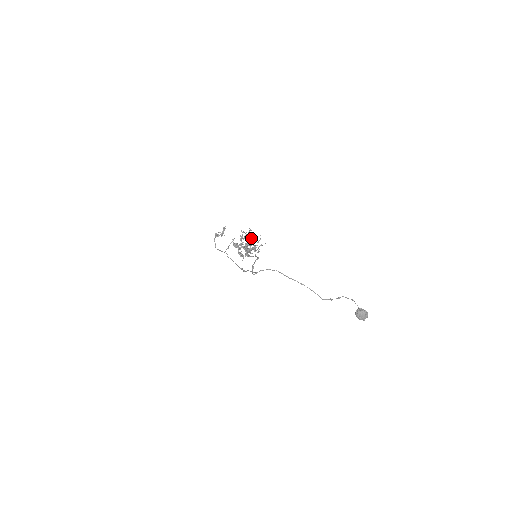
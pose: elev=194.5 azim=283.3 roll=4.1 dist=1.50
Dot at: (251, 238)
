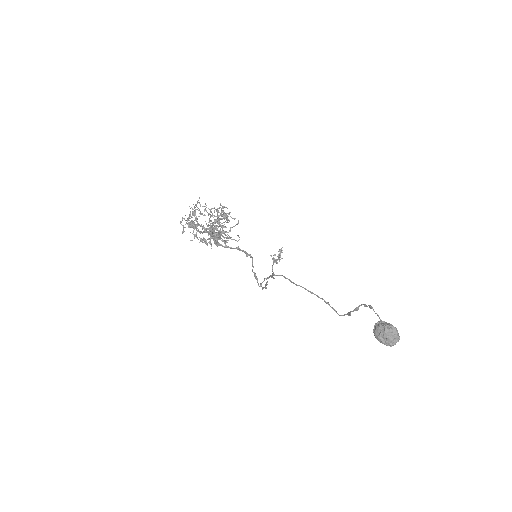
Dot at: occluded
